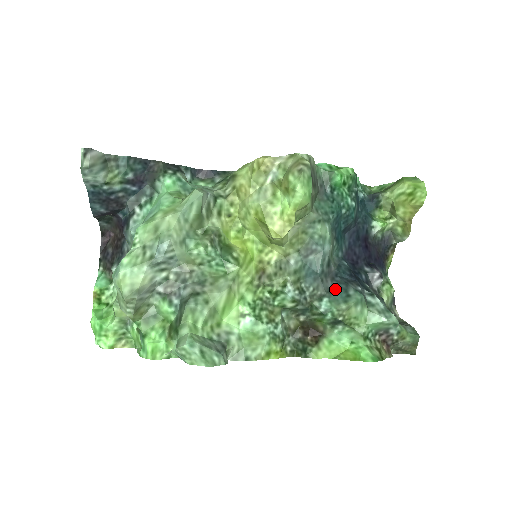
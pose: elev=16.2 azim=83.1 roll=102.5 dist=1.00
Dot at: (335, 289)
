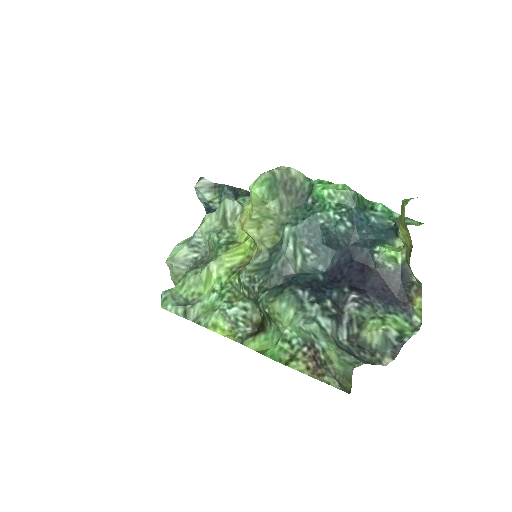
Dot at: (279, 286)
